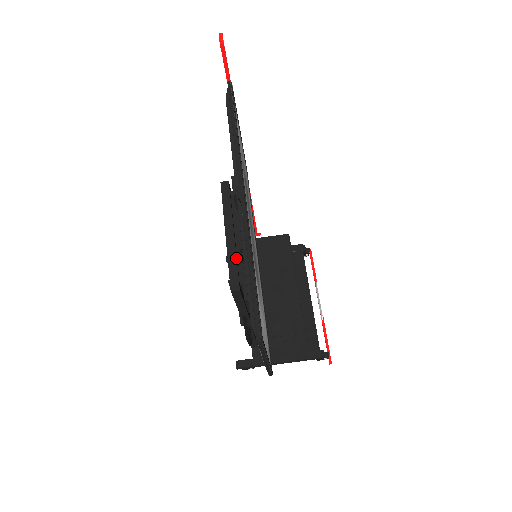
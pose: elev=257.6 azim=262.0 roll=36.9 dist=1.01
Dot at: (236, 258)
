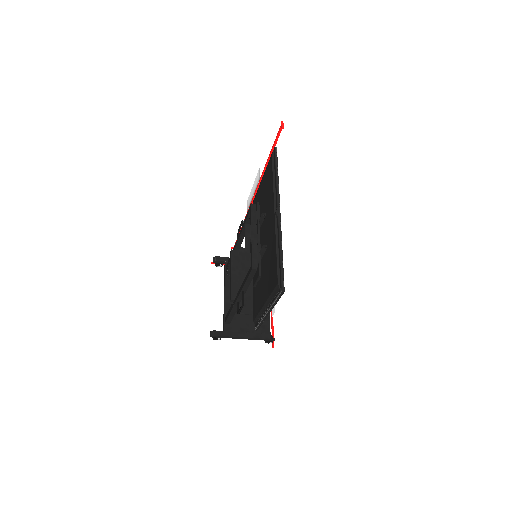
Dot at: (257, 251)
